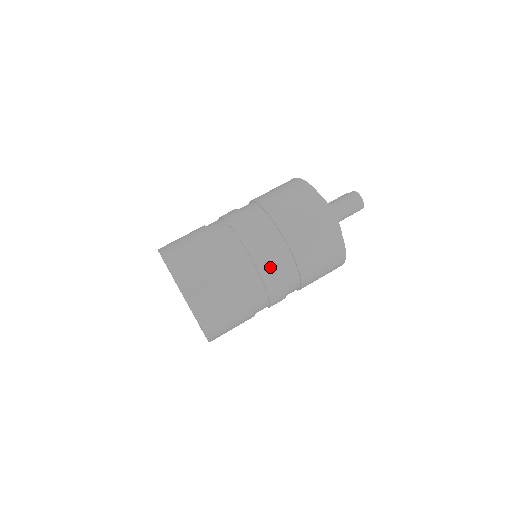
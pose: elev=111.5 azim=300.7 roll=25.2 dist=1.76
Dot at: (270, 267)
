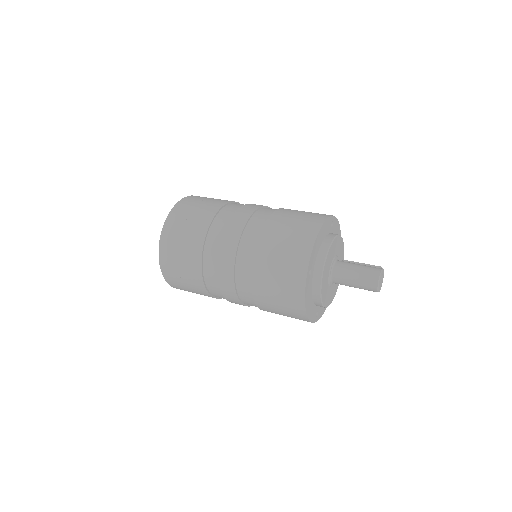
Dot at: (228, 271)
